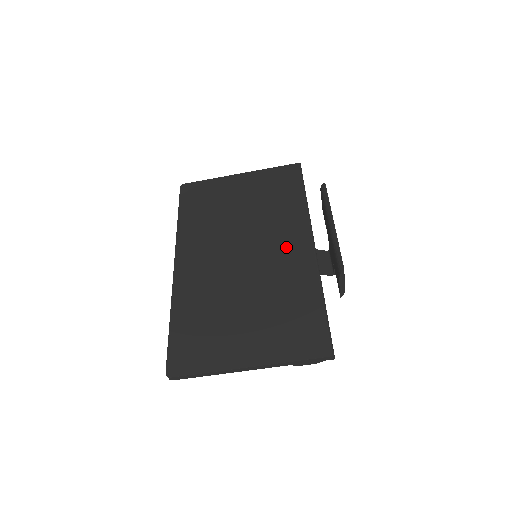
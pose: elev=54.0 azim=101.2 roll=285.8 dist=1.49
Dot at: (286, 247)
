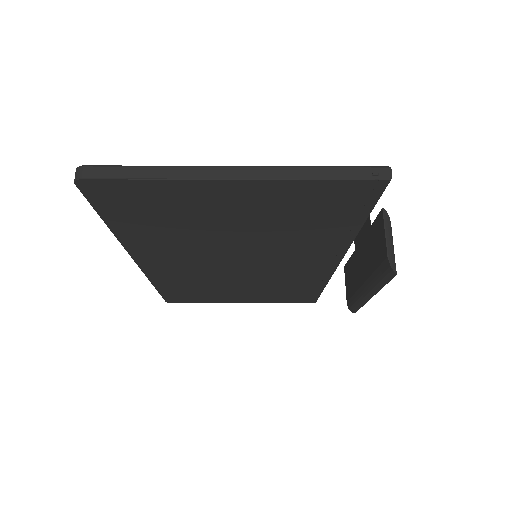
Dot at: (301, 265)
